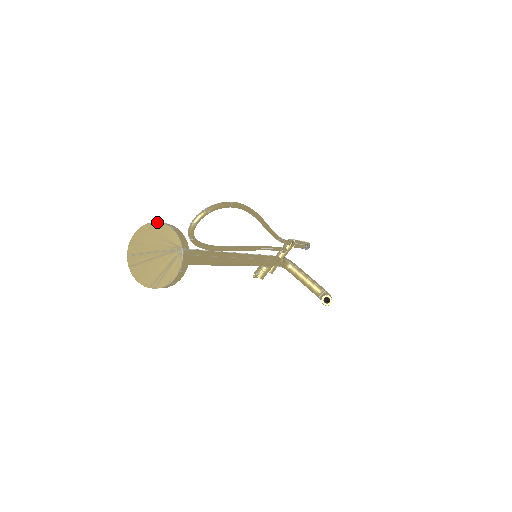
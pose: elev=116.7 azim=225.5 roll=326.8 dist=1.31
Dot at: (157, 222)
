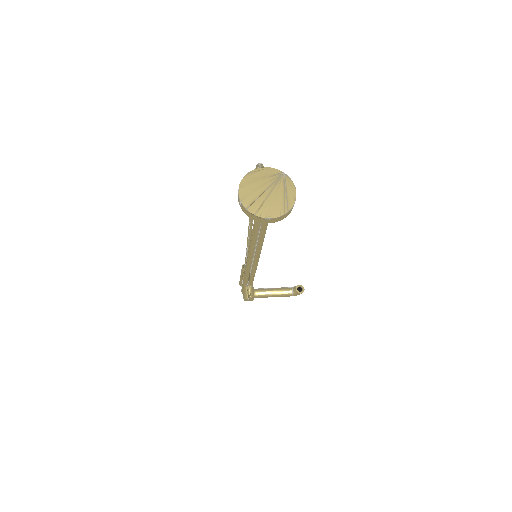
Dot at: (250, 171)
